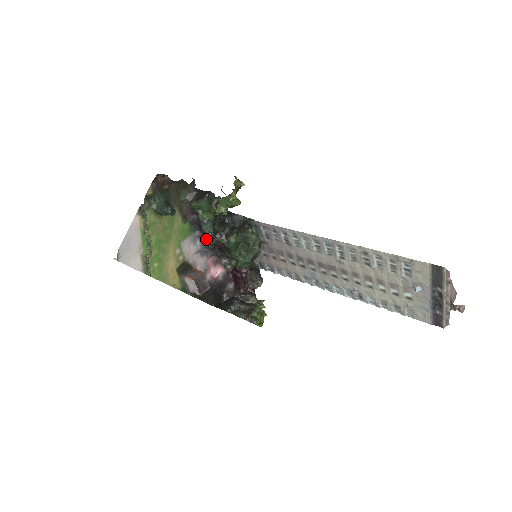
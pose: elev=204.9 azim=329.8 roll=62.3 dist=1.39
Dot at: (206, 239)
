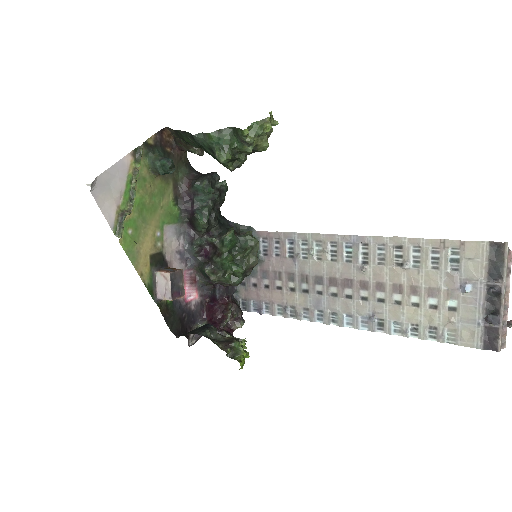
Dot at: (193, 237)
